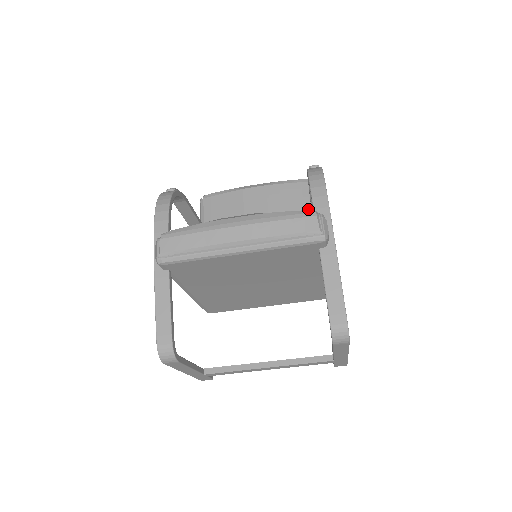
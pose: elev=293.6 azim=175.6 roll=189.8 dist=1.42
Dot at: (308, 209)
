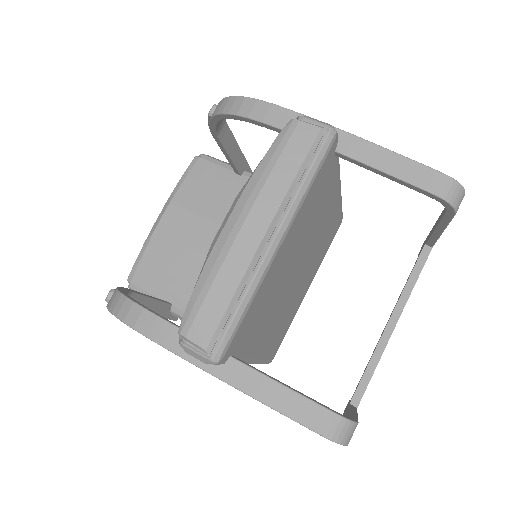
Dot at: (231, 176)
